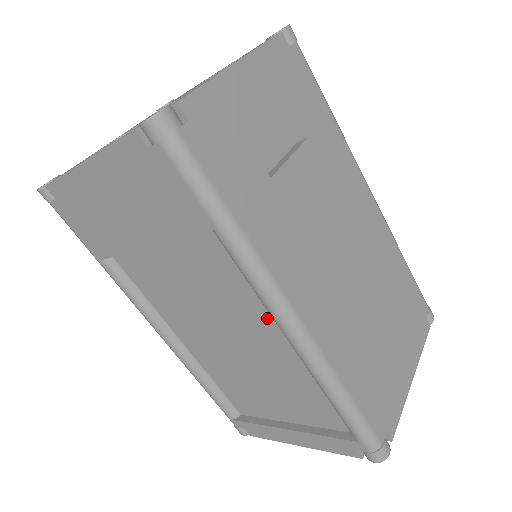
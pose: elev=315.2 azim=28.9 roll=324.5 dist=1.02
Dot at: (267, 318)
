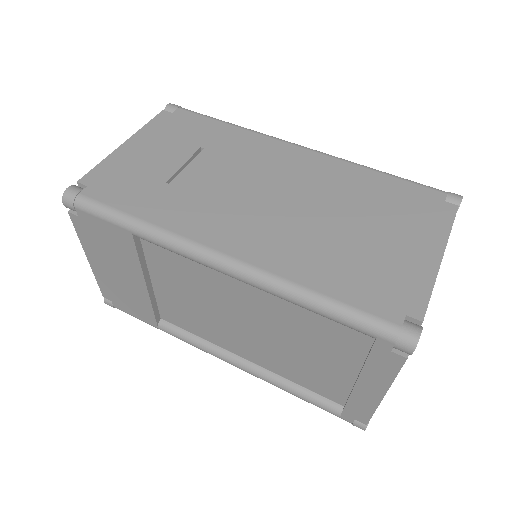
Dot at: (222, 276)
